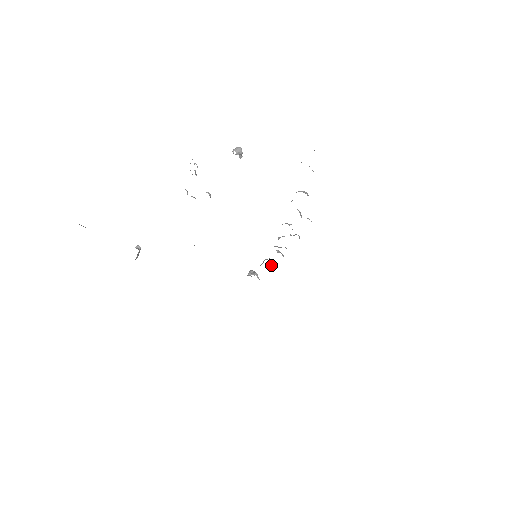
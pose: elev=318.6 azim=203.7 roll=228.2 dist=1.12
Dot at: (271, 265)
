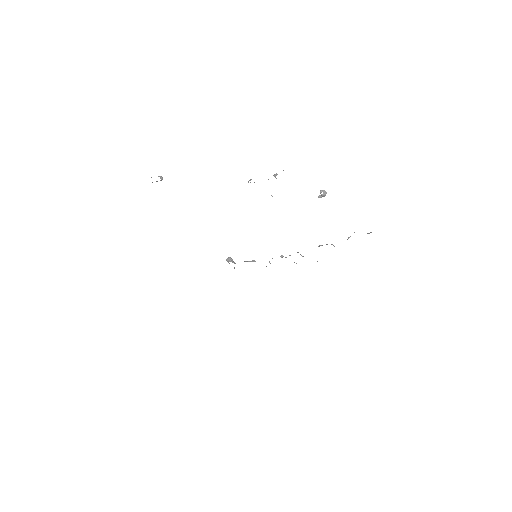
Dot at: occluded
